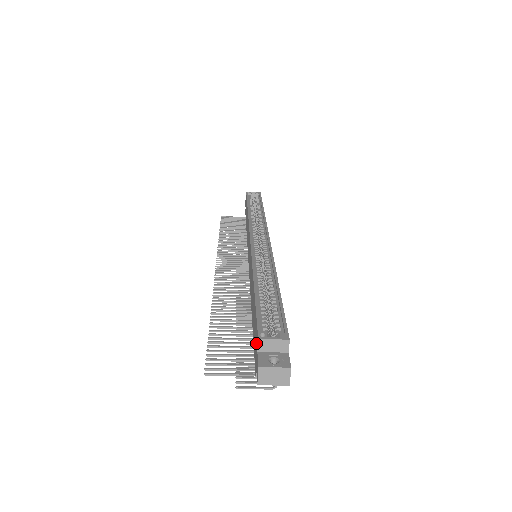
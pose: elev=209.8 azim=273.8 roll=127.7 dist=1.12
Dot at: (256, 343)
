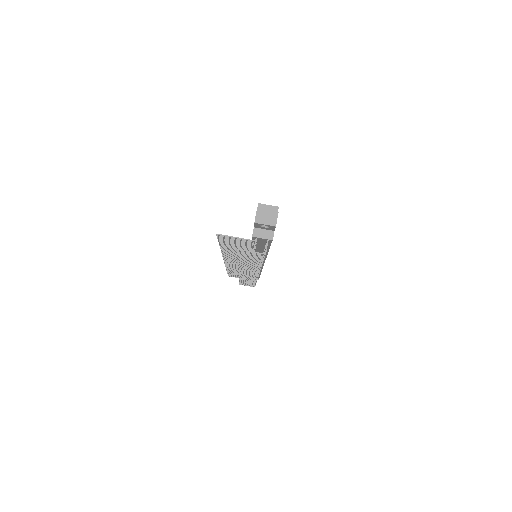
Dot at: occluded
